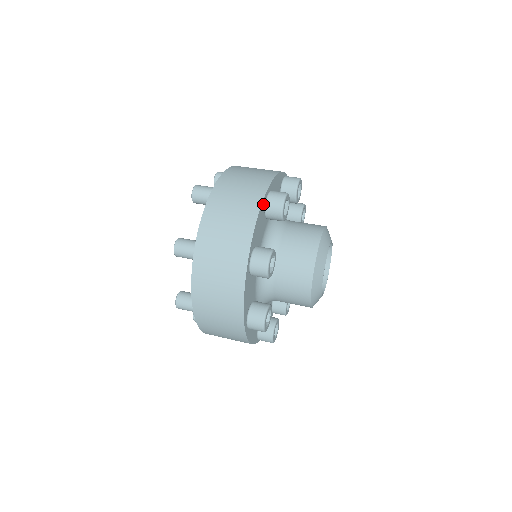
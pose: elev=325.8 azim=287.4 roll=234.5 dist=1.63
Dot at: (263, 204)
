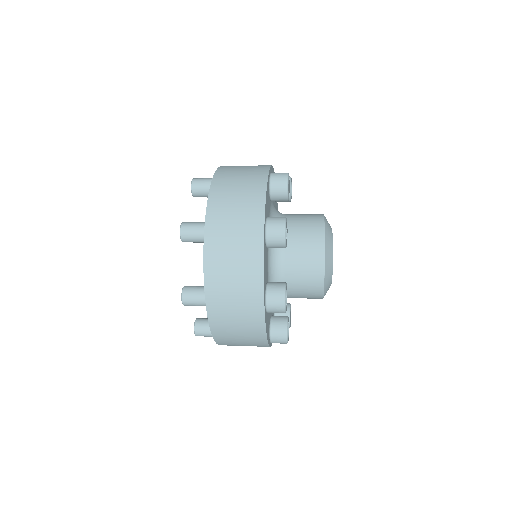
Dot at: (268, 180)
